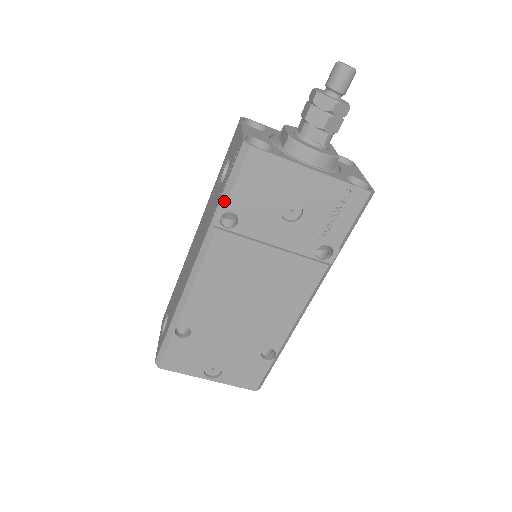
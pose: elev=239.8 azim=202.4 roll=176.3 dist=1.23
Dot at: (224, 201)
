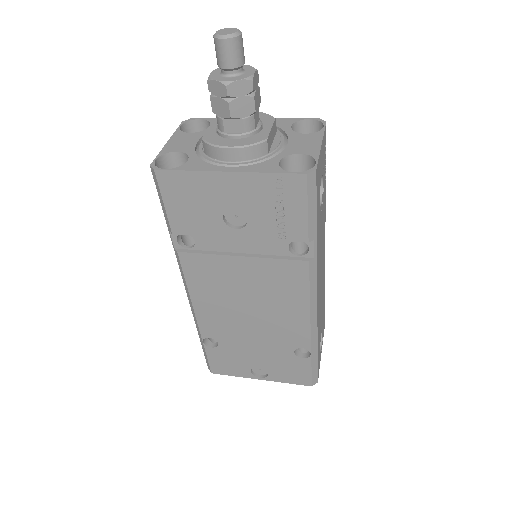
Dot at: (168, 226)
